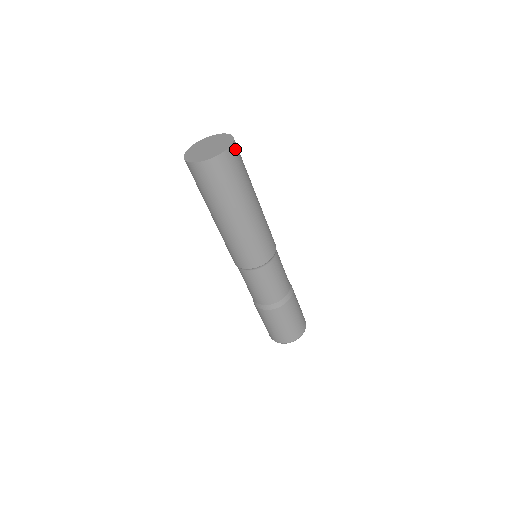
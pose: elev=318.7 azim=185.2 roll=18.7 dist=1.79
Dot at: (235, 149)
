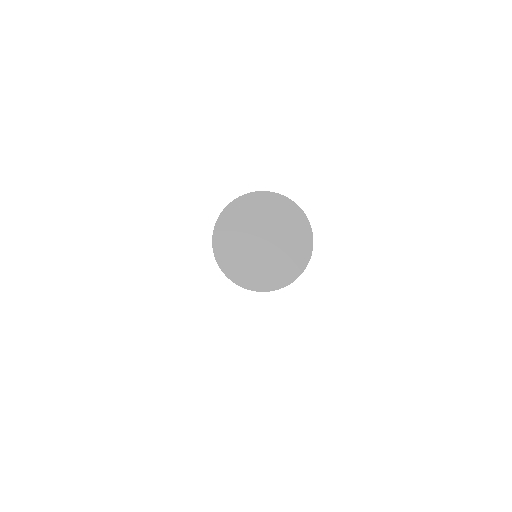
Dot at: occluded
